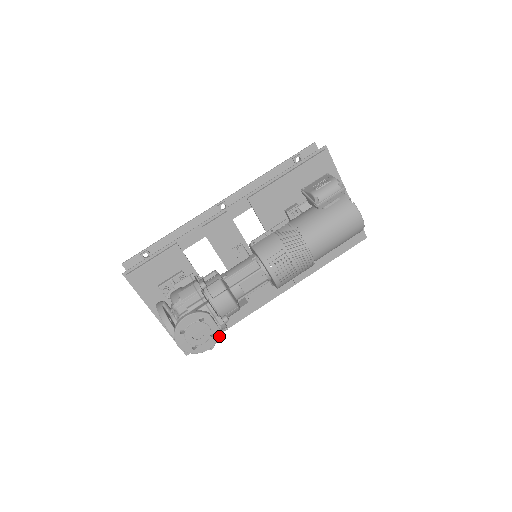
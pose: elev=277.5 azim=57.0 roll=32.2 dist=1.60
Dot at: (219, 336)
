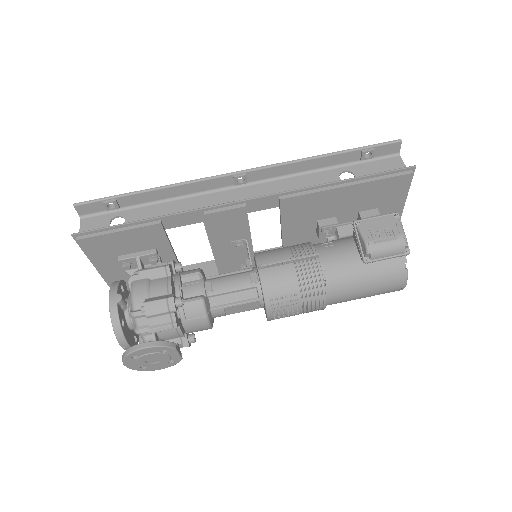
Dot at: (178, 362)
